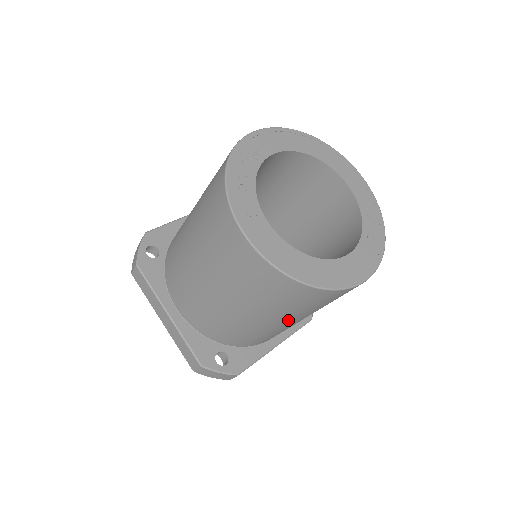
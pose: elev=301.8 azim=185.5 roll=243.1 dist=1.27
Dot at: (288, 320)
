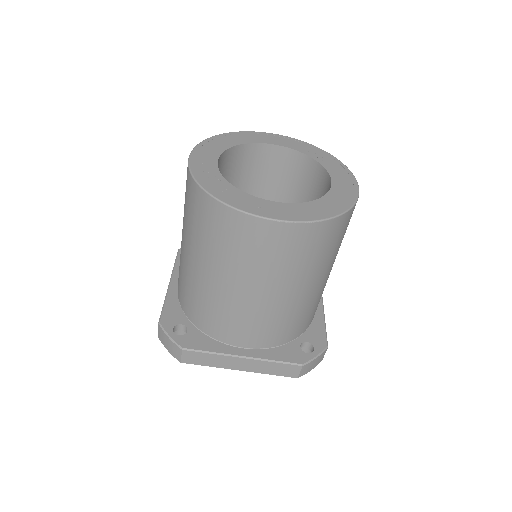
Dot at: (331, 266)
